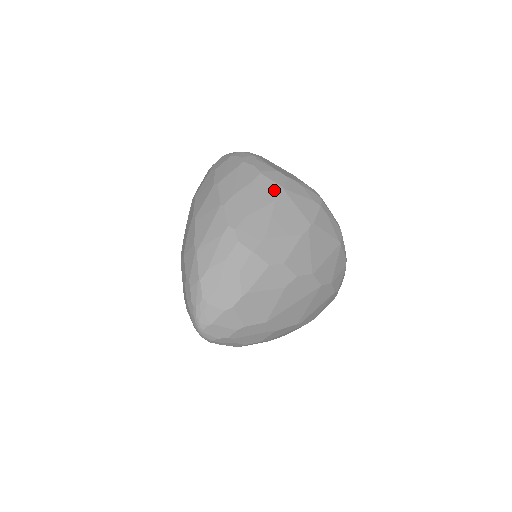
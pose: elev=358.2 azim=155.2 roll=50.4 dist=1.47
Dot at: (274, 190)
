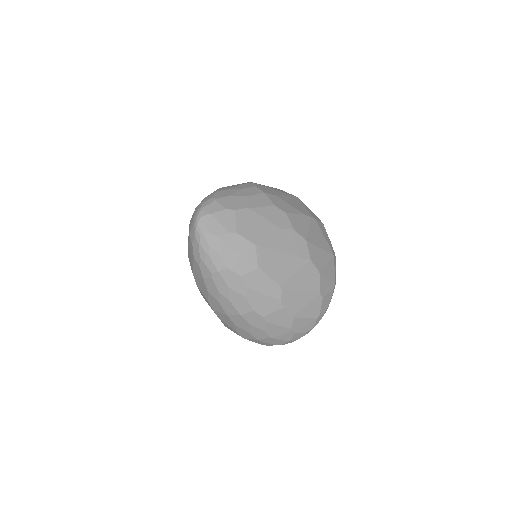
Dot at: (290, 194)
